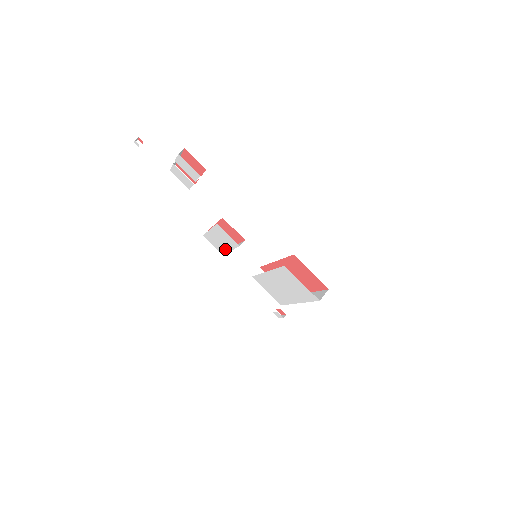
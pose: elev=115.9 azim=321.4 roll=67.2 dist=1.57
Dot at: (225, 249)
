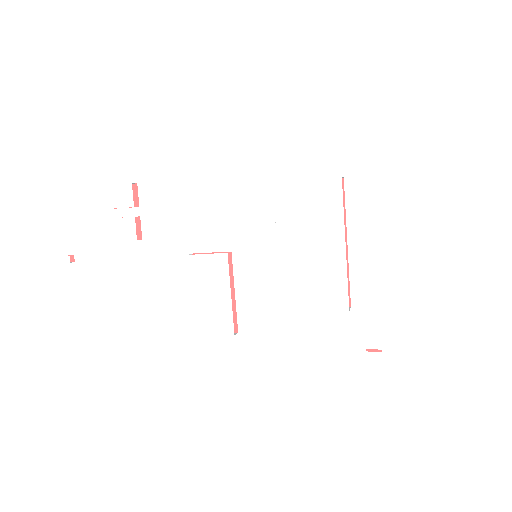
Dot at: (225, 308)
